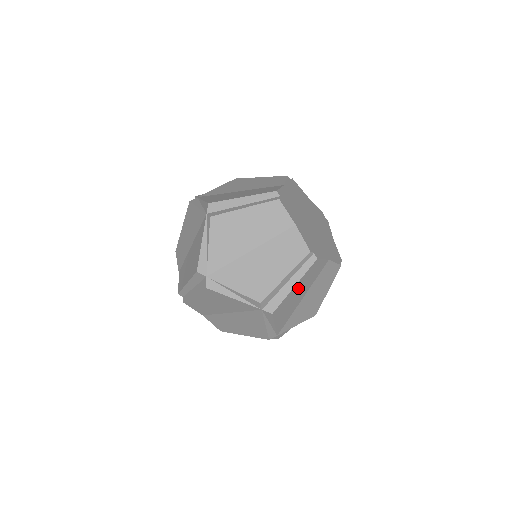
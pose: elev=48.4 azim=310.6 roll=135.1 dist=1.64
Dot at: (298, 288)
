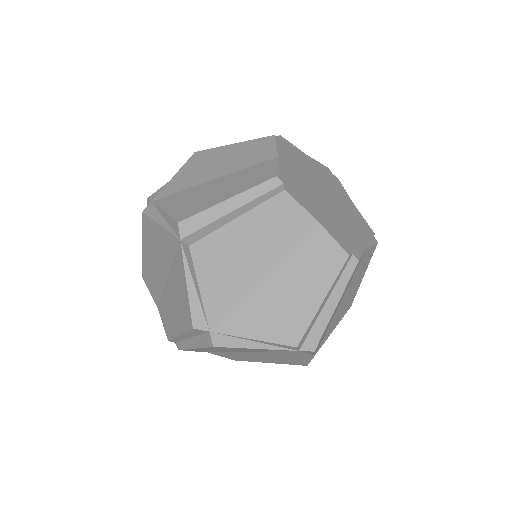
Dot at: (247, 233)
